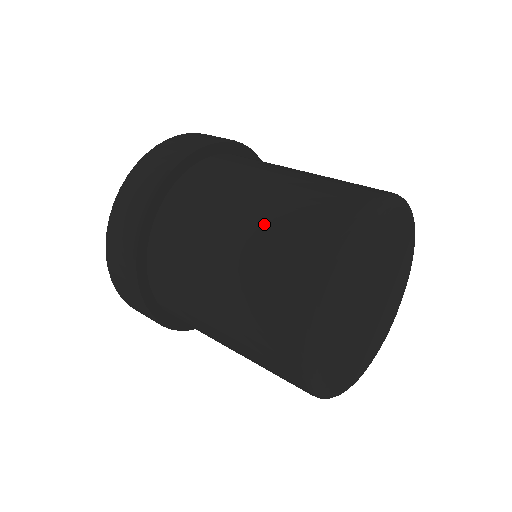
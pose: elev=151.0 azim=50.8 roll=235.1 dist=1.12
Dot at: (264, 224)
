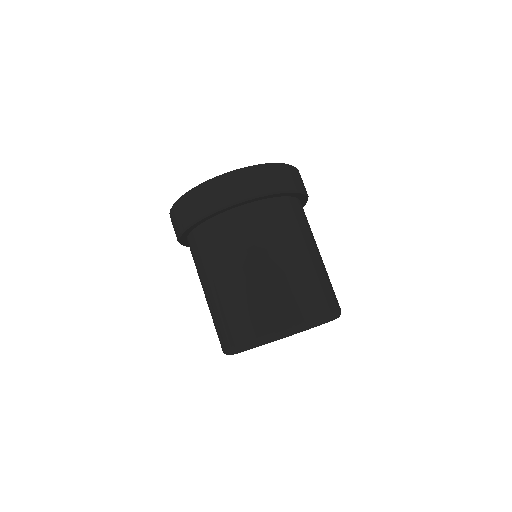
Dot at: (229, 298)
